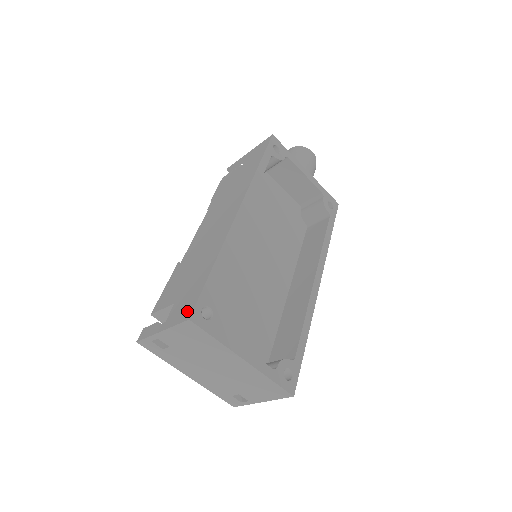
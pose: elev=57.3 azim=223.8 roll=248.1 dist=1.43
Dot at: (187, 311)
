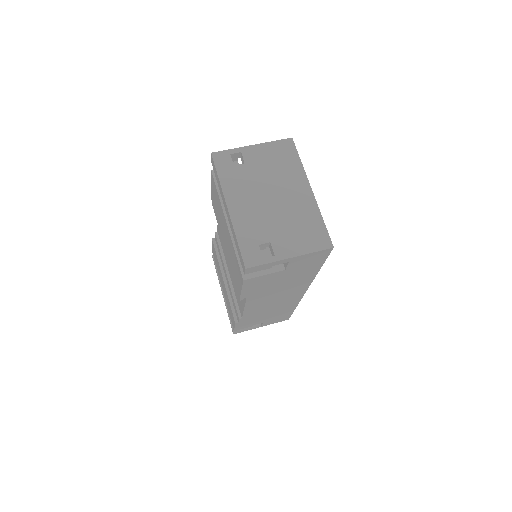
Dot at: occluded
